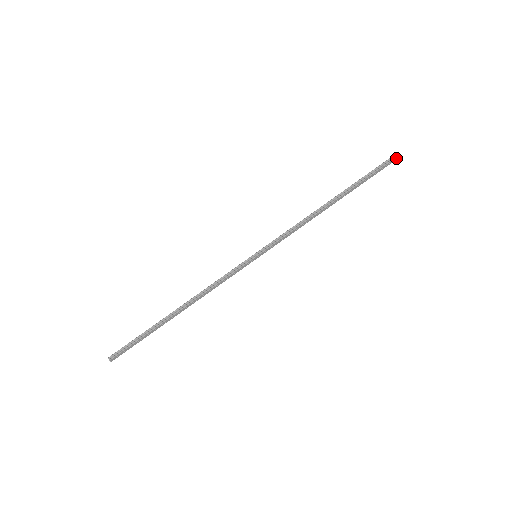
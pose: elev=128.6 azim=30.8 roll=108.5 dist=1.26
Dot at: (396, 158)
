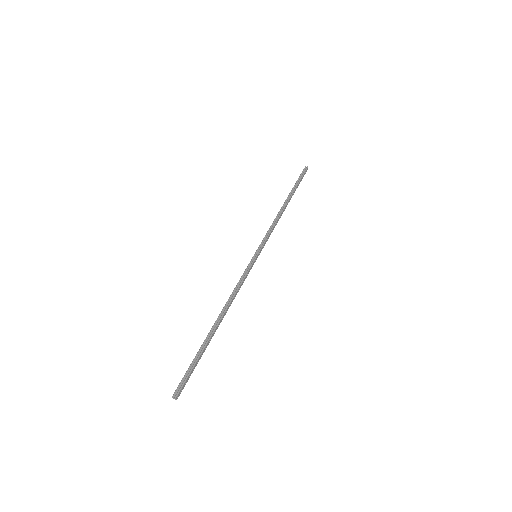
Dot at: (307, 168)
